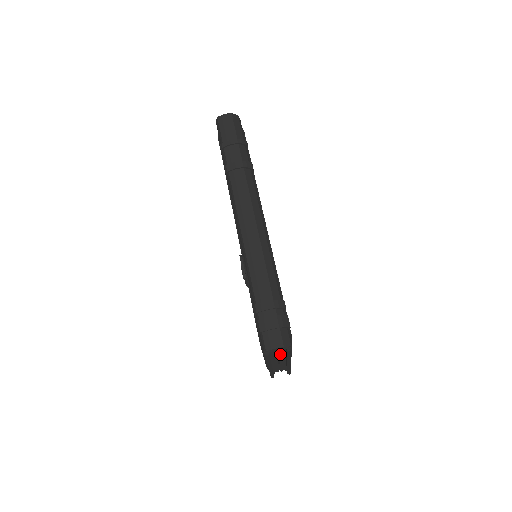
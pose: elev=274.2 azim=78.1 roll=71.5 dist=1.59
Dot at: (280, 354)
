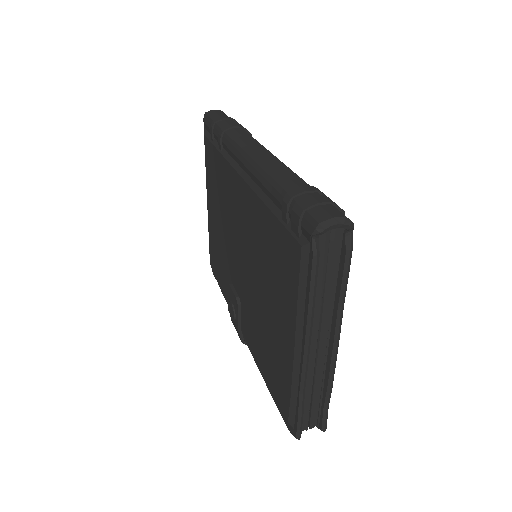
Dot at: (325, 305)
